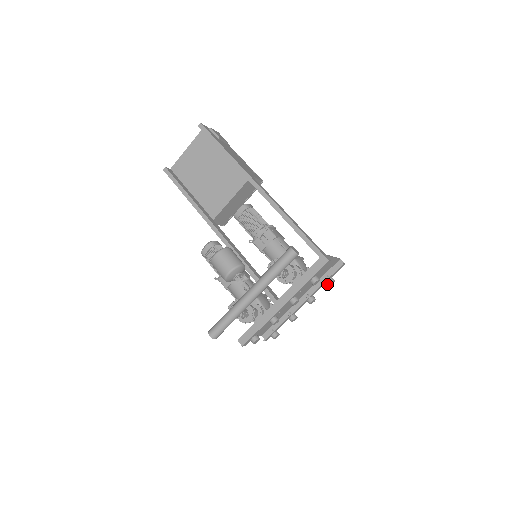
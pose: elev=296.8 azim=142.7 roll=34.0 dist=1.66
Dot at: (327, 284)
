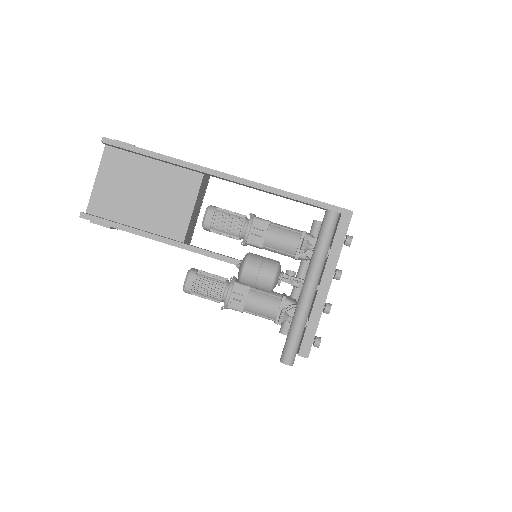
Dot at: occluded
